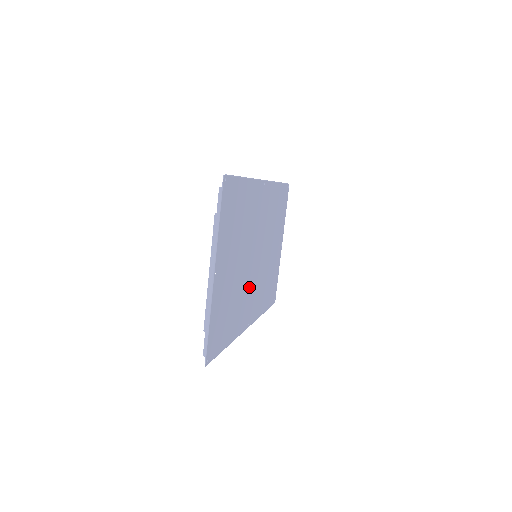
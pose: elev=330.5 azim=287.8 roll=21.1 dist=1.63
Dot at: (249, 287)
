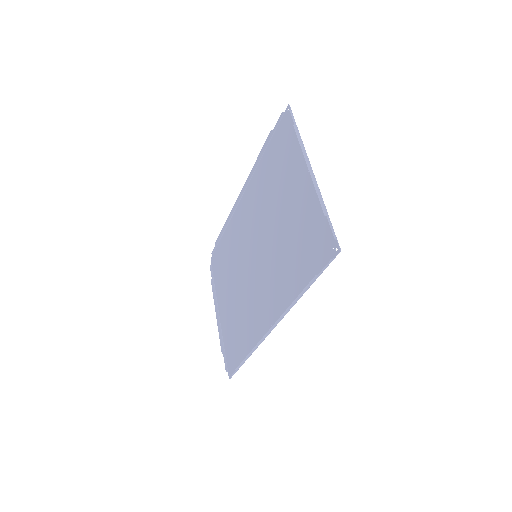
Dot at: (267, 276)
